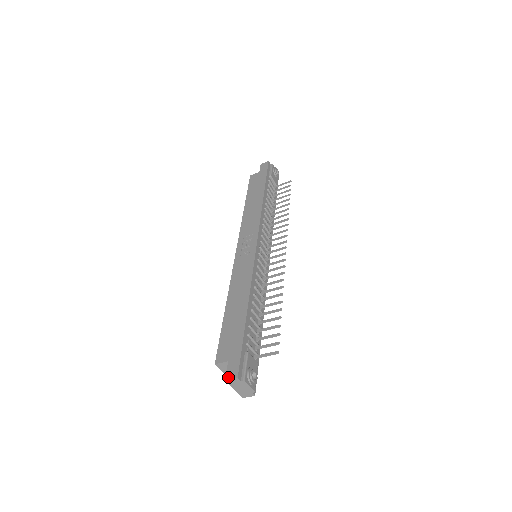
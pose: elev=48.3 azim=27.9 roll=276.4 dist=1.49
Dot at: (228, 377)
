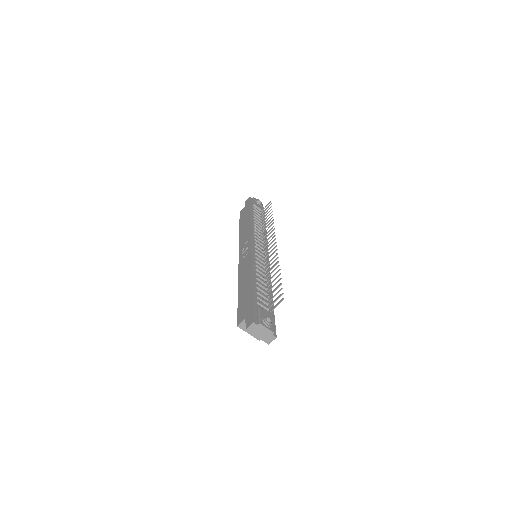
Dot at: (247, 326)
